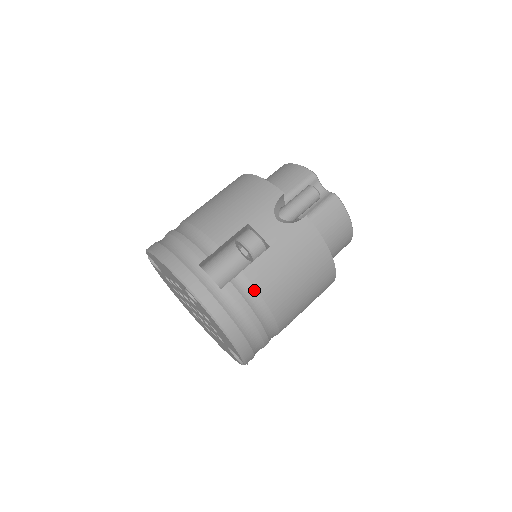
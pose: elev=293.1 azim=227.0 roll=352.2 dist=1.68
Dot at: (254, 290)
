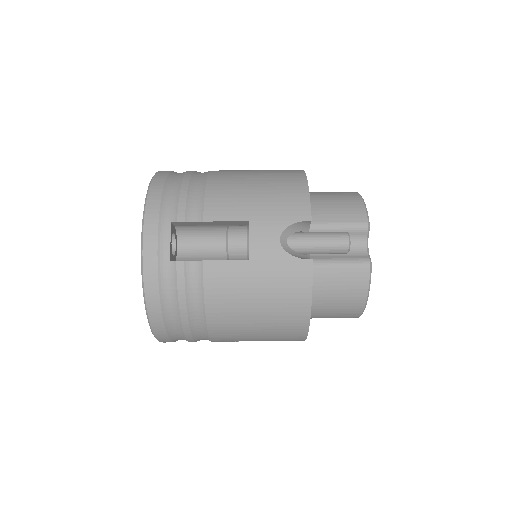
Dot at: (201, 287)
